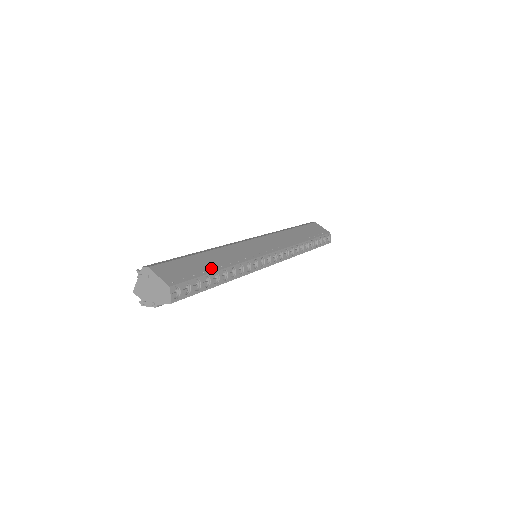
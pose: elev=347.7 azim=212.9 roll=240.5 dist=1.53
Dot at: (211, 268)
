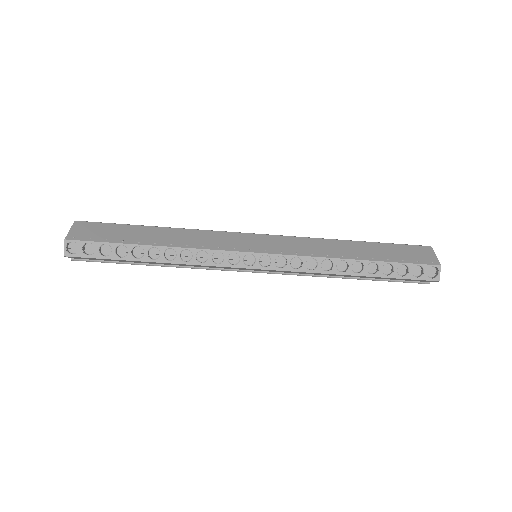
Dot at: (138, 240)
